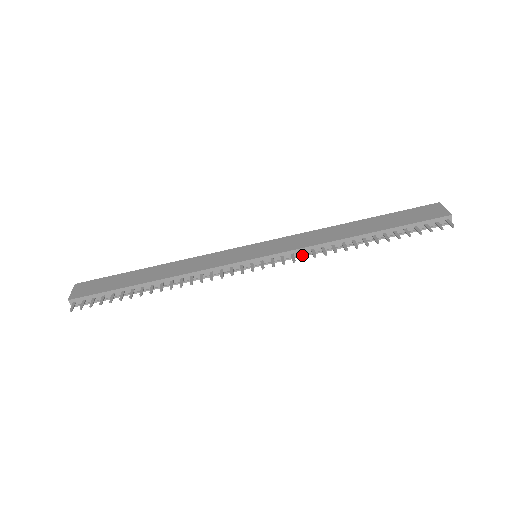
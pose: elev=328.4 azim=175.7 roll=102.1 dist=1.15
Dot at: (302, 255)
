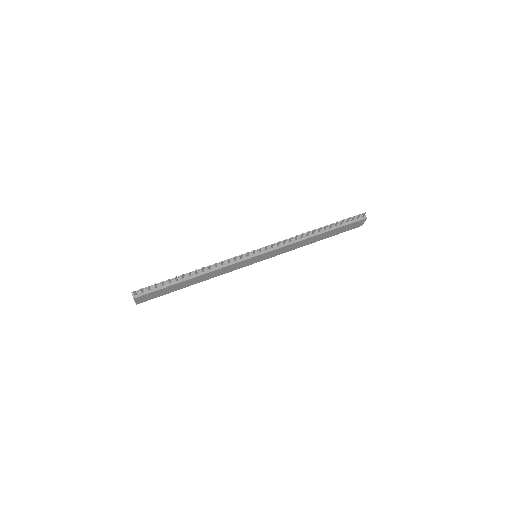
Dot at: (283, 241)
